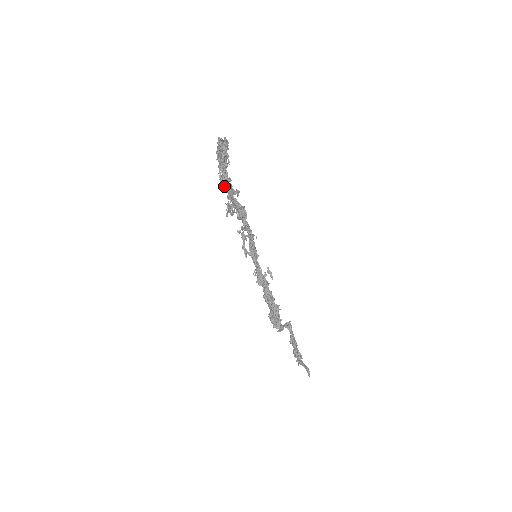
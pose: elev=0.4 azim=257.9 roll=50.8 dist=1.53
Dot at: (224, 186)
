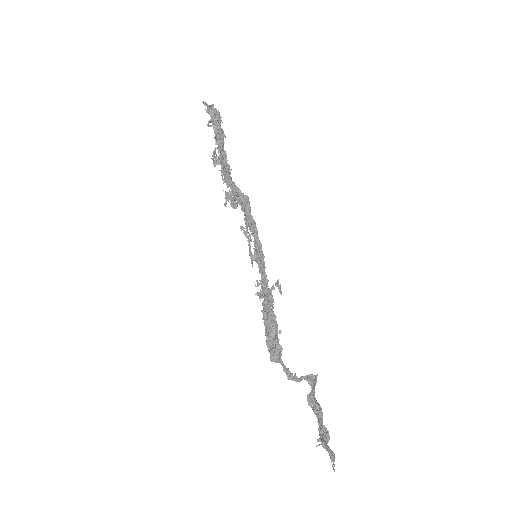
Dot at: occluded
